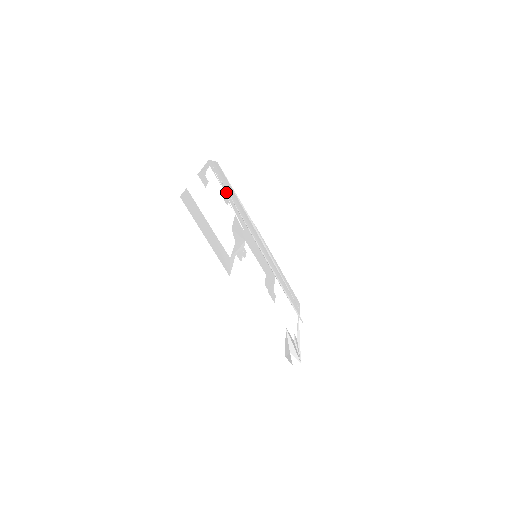
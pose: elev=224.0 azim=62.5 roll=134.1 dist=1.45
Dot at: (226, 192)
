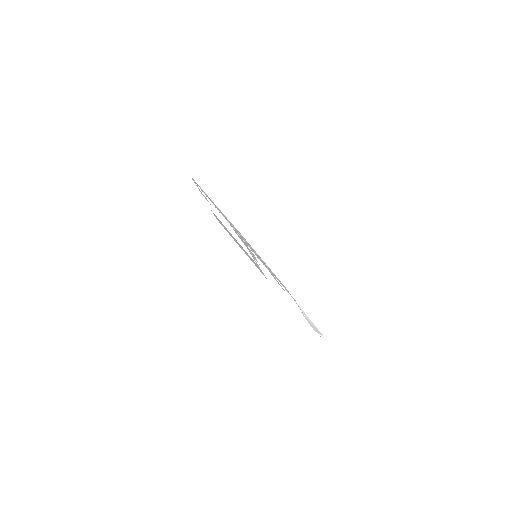
Dot at: (213, 204)
